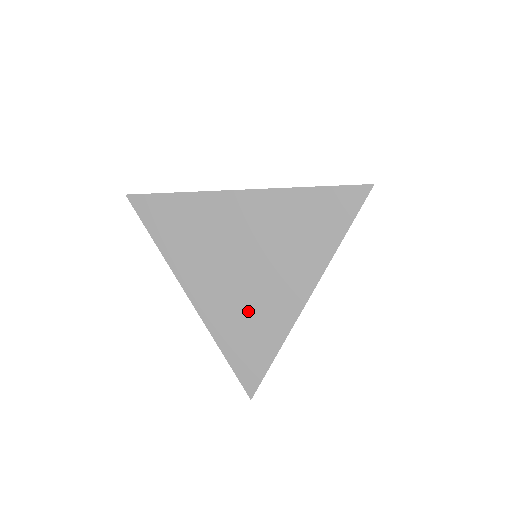
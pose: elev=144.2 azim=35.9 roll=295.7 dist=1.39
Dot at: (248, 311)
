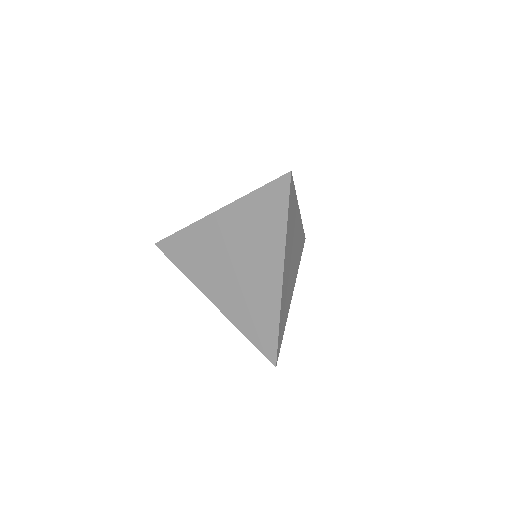
Dot at: (249, 299)
